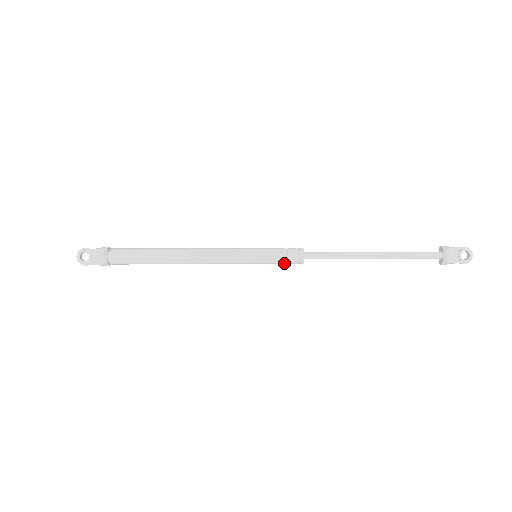
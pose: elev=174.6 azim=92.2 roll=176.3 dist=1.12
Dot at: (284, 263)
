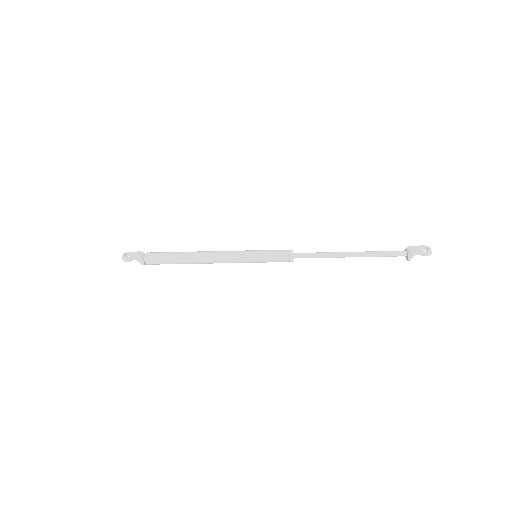
Dot at: (278, 258)
